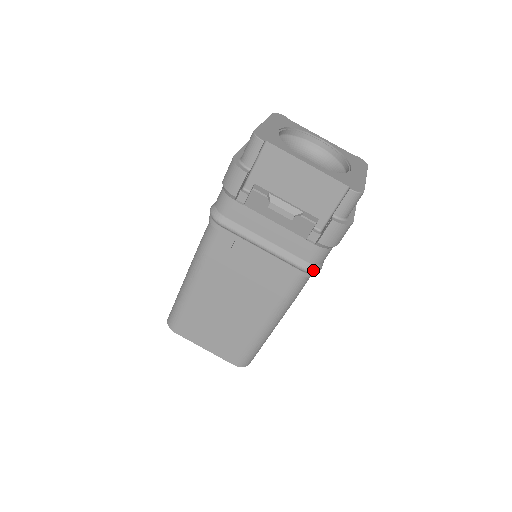
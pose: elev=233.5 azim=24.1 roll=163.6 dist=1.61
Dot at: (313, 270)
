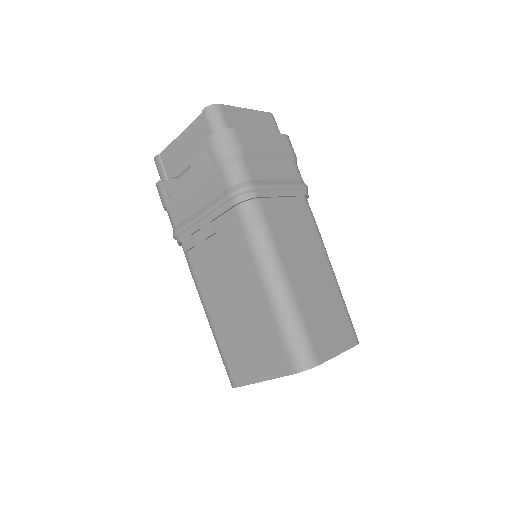
Dot at: (238, 189)
